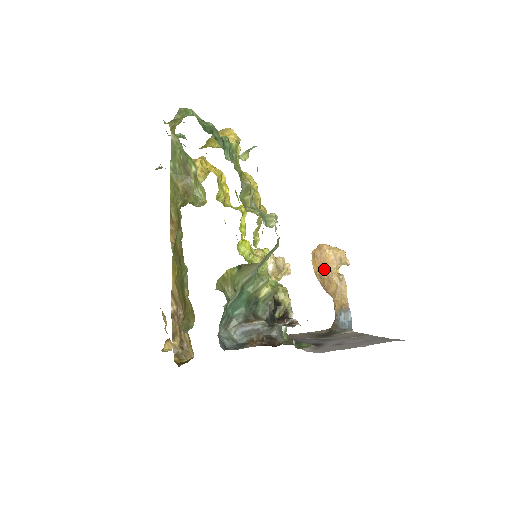
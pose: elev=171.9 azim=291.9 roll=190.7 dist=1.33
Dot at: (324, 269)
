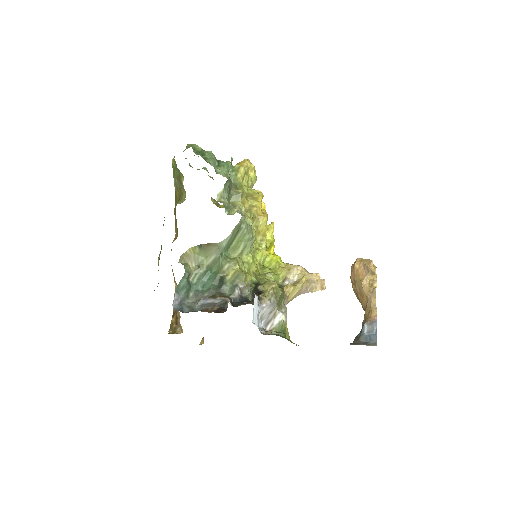
Dot at: (356, 282)
